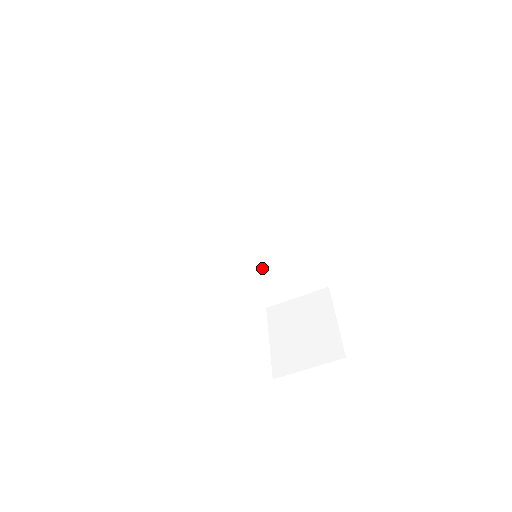
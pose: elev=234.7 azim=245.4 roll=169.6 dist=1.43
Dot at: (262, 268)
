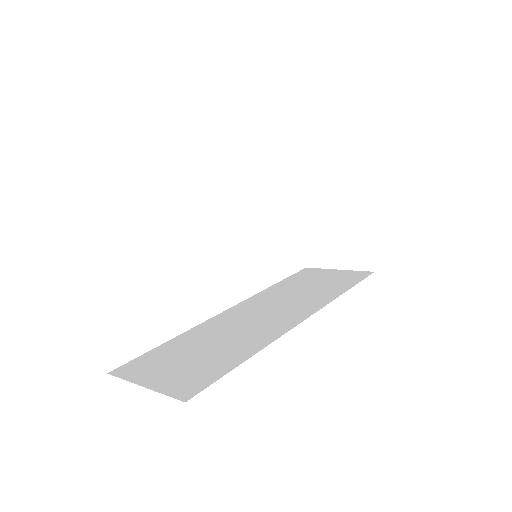
Dot at: occluded
